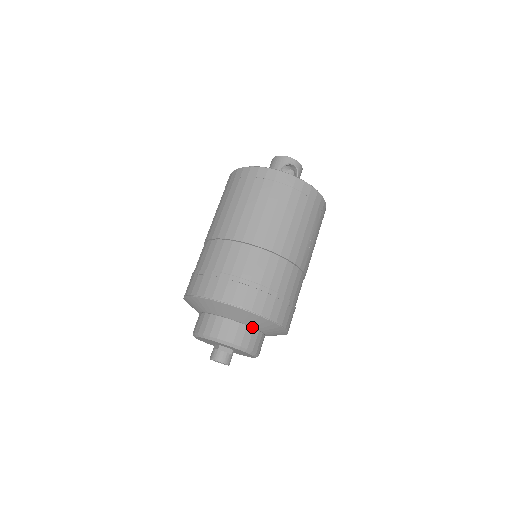
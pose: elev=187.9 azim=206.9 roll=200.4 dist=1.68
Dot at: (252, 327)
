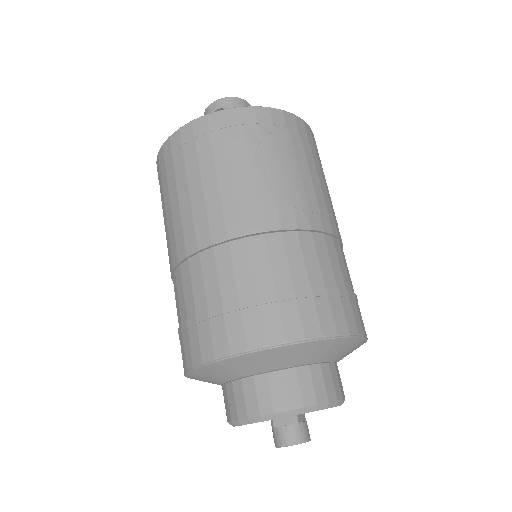
Dot at: (263, 372)
